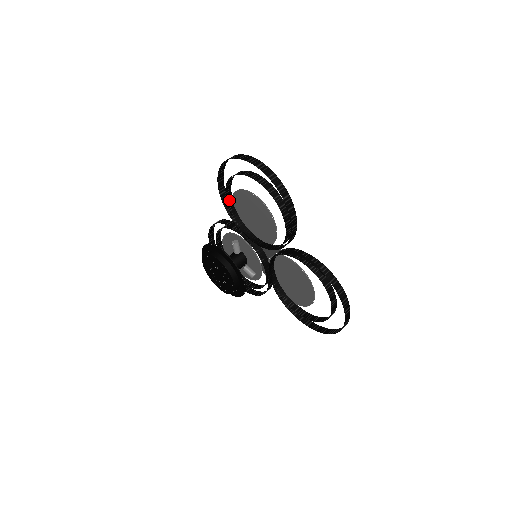
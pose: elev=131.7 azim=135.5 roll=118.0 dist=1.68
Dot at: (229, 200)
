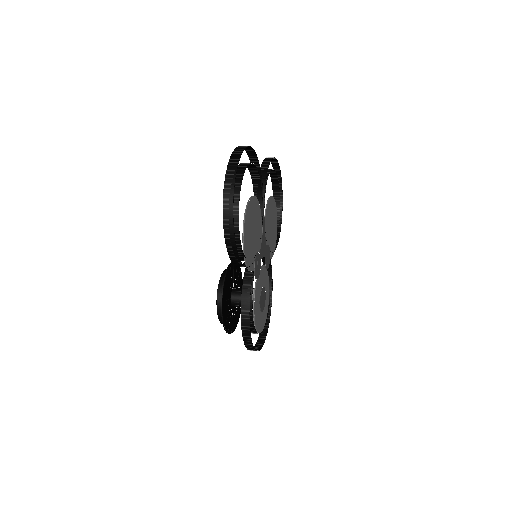
Dot at: occluded
